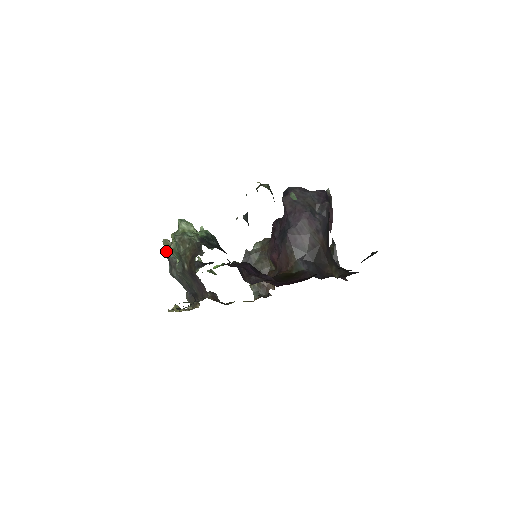
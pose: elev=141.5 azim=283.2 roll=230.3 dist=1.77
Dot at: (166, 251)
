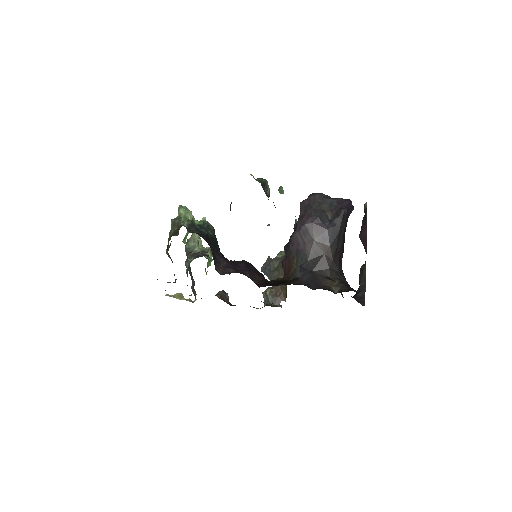
Dot at: occluded
